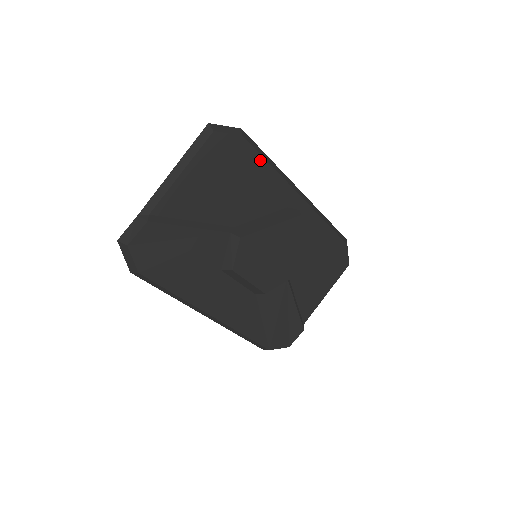
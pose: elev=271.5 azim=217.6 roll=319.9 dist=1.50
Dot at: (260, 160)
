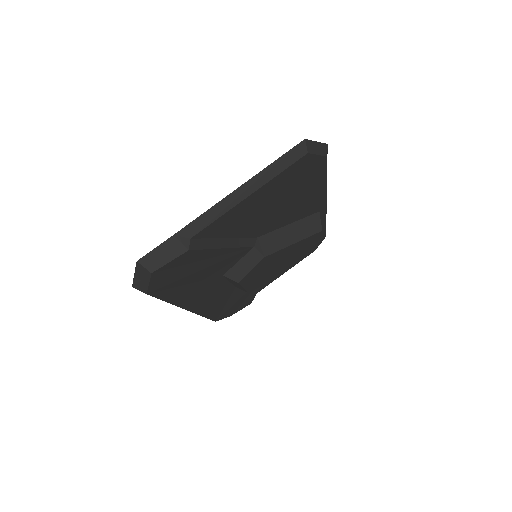
Dot at: (322, 178)
